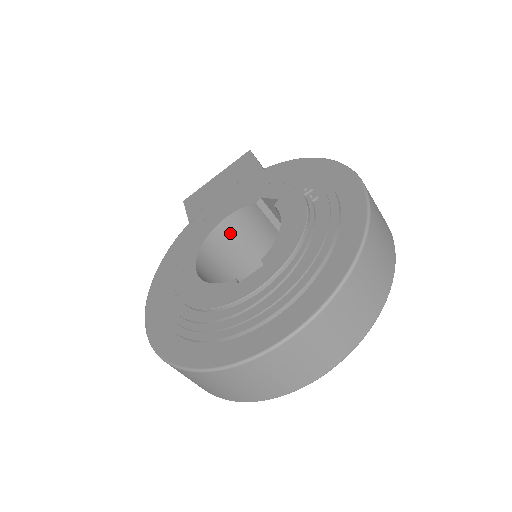
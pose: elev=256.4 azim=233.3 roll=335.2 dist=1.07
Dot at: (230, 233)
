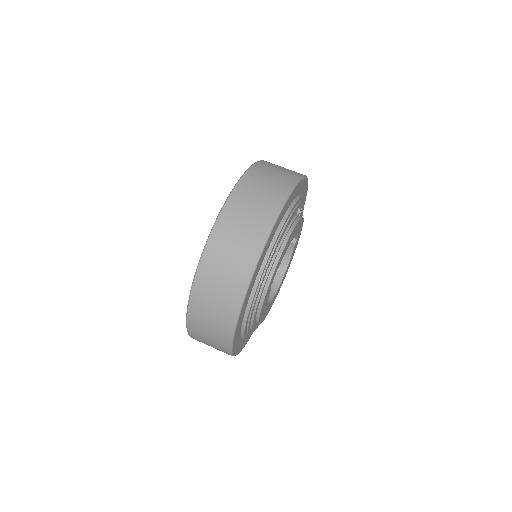
Dot at: occluded
